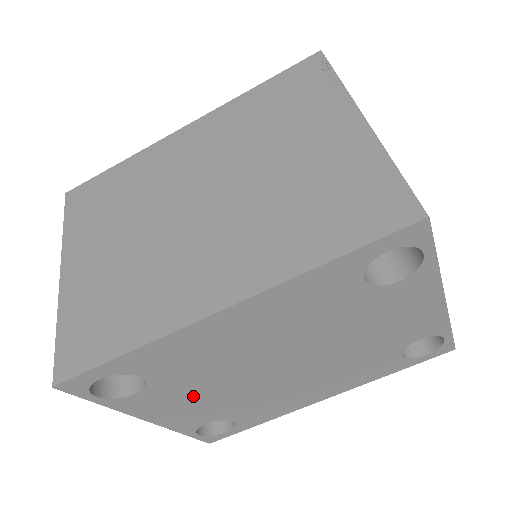
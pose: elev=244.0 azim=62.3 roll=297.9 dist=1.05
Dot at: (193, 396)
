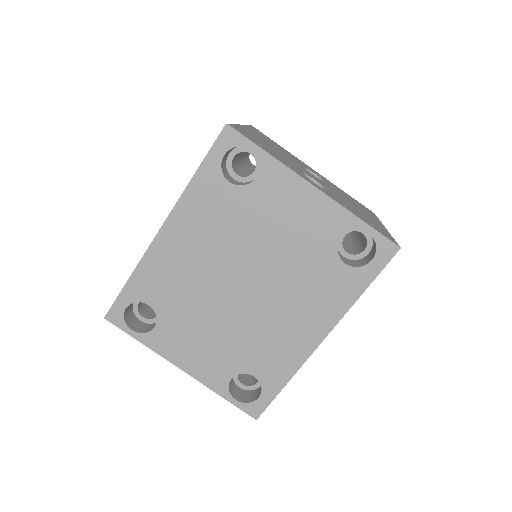
Dot at: (196, 331)
